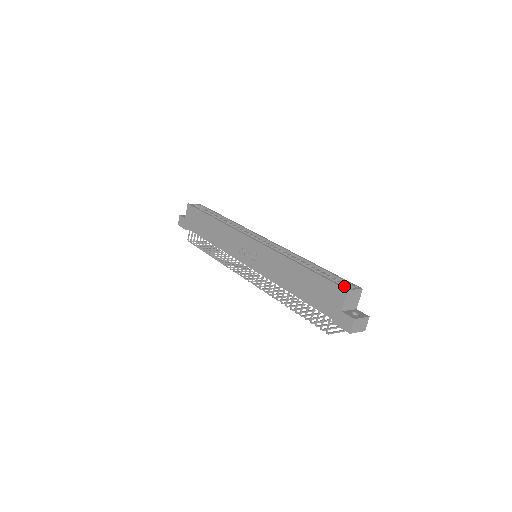
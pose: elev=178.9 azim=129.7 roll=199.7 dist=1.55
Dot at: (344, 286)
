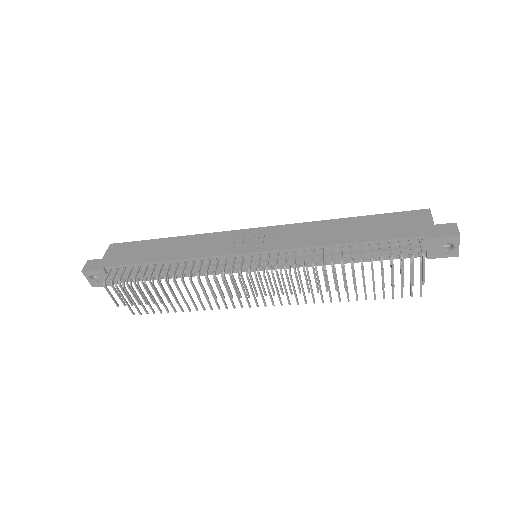
Dot at: (419, 213)
